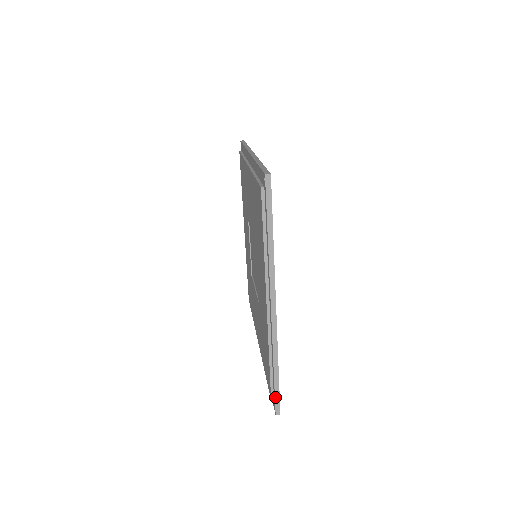
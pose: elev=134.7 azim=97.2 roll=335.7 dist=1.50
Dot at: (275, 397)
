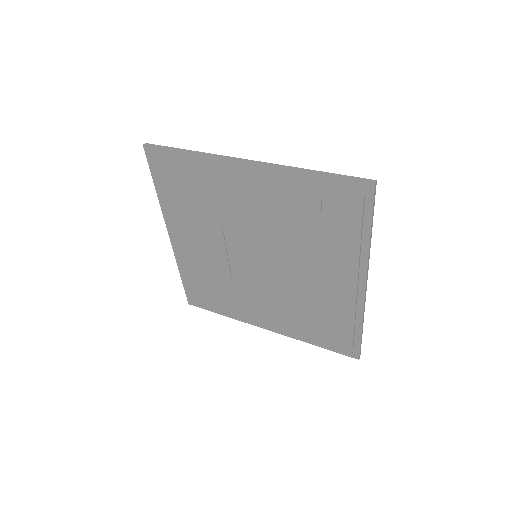
Dot at: (360, 348)
